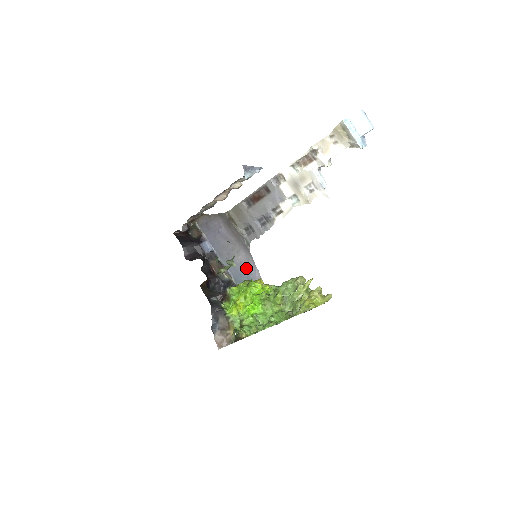
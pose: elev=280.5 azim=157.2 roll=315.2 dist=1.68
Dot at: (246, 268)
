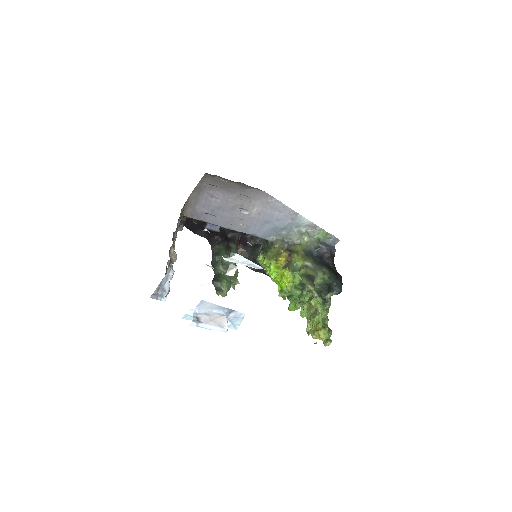
Dot at: (269, 215)
